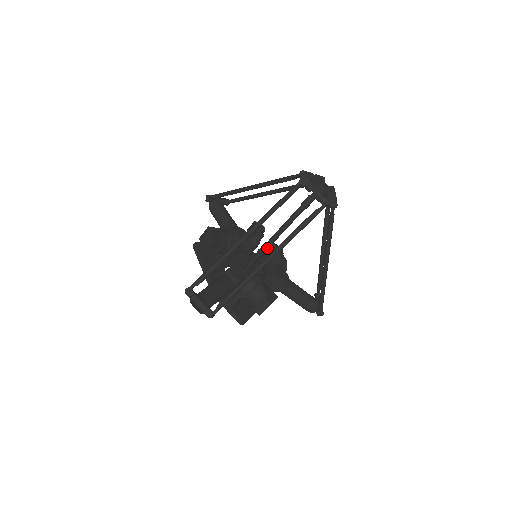
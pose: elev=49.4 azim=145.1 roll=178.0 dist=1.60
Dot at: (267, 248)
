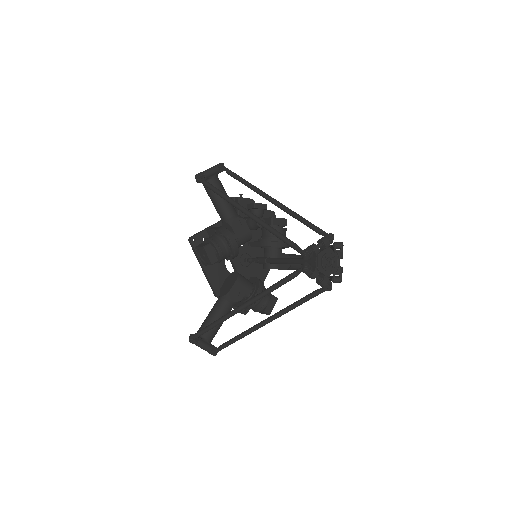
Dot at: occluded
